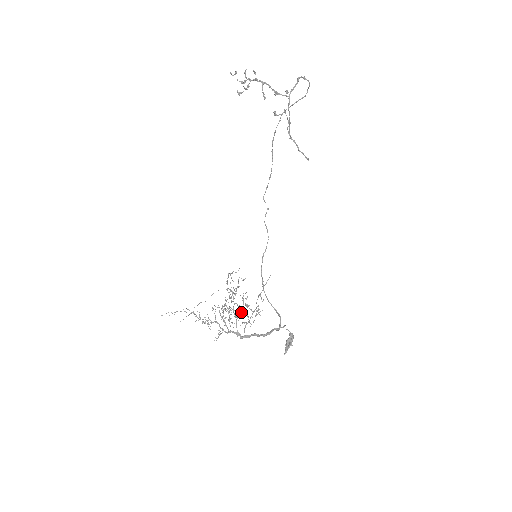
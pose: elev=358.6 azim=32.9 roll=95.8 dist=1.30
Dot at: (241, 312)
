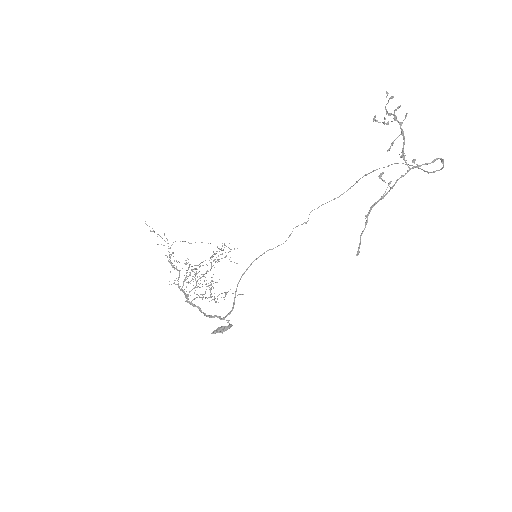
Dot at: occluded
